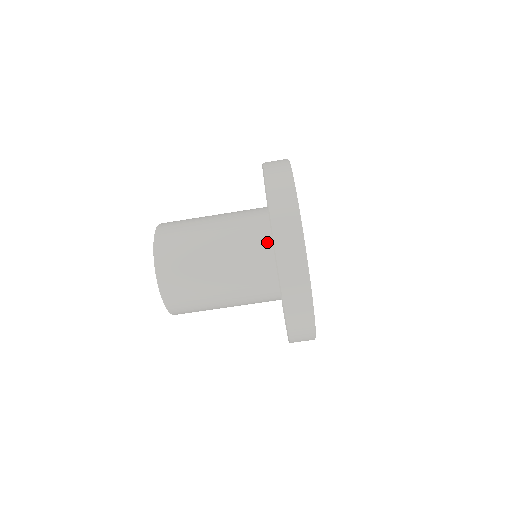
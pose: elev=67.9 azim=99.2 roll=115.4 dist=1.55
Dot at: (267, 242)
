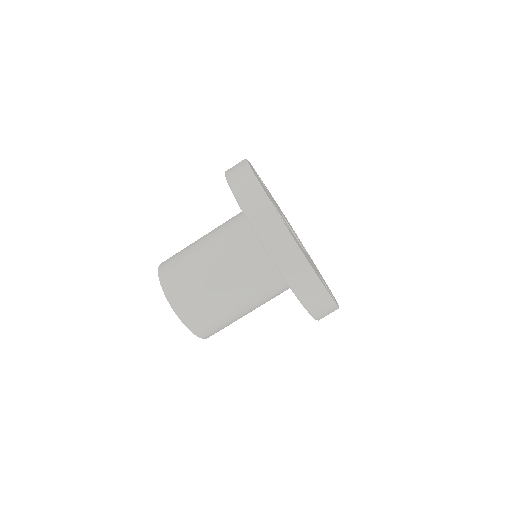
Dot at: occluded
